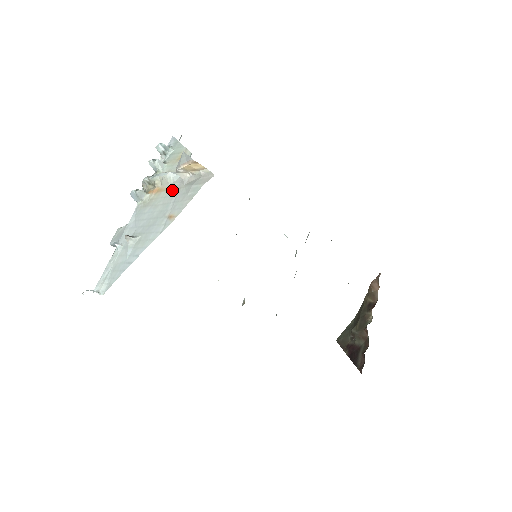
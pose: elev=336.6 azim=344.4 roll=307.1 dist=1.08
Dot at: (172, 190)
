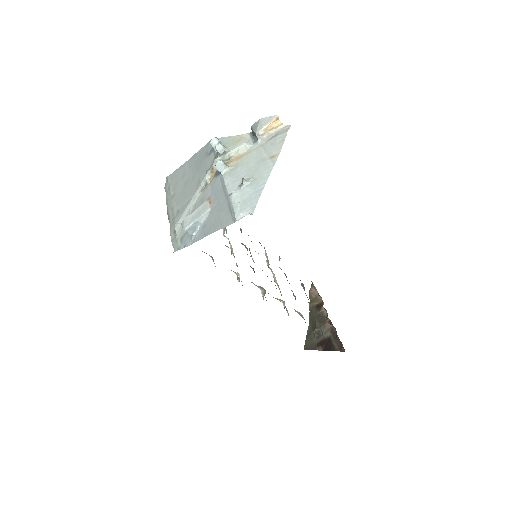
Dot at: (255, 150)
